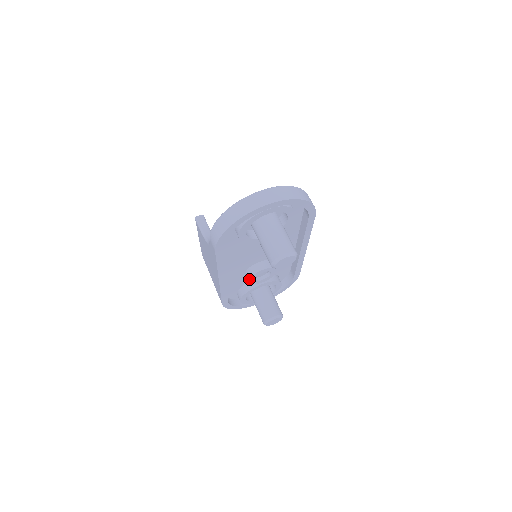
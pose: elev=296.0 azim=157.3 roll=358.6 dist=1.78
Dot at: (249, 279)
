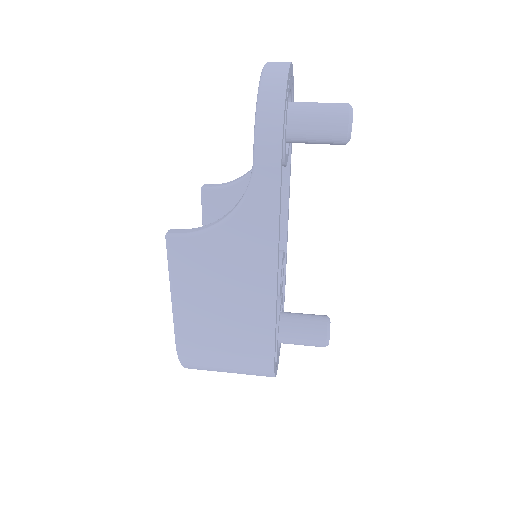
Dot at: (280, 278)
